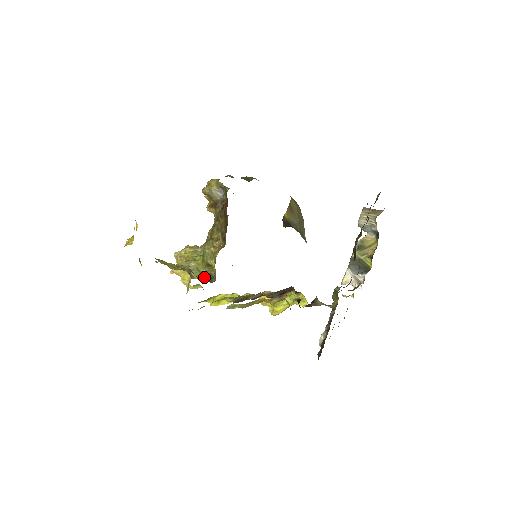
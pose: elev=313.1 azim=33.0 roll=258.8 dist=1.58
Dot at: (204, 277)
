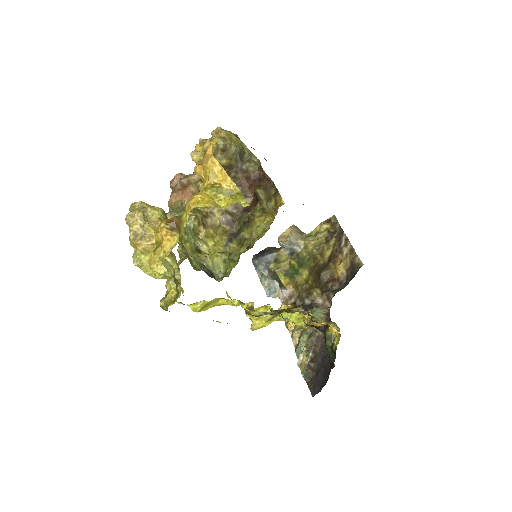
Dot at: (203, 269)
